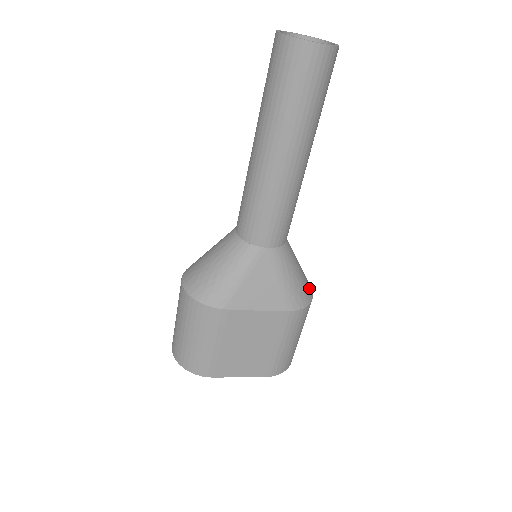
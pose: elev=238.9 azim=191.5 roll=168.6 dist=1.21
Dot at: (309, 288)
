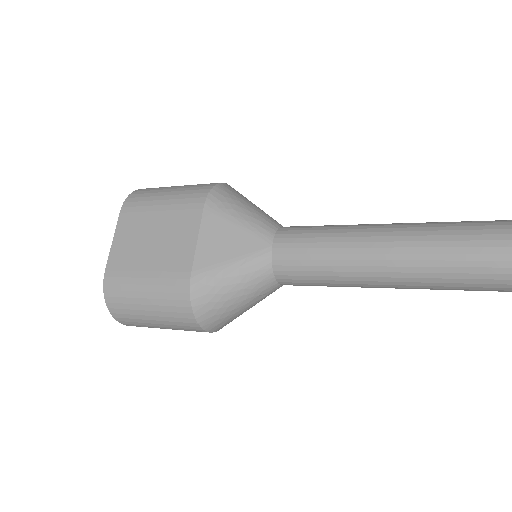
Dot at: occluded
